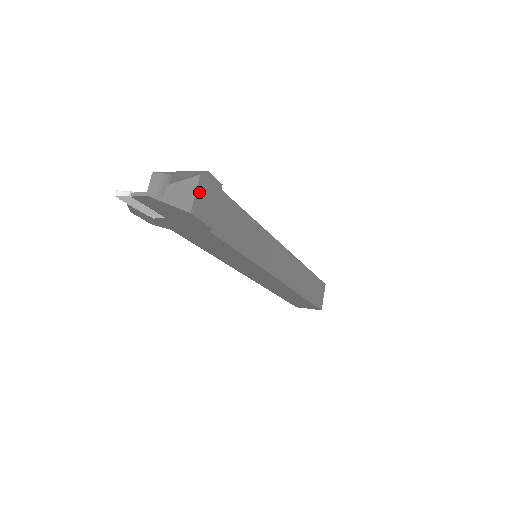
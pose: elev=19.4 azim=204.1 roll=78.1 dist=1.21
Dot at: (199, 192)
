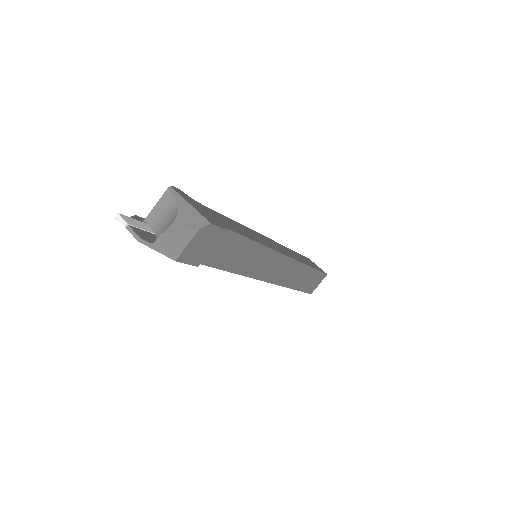
Dot at: (193, 242)
